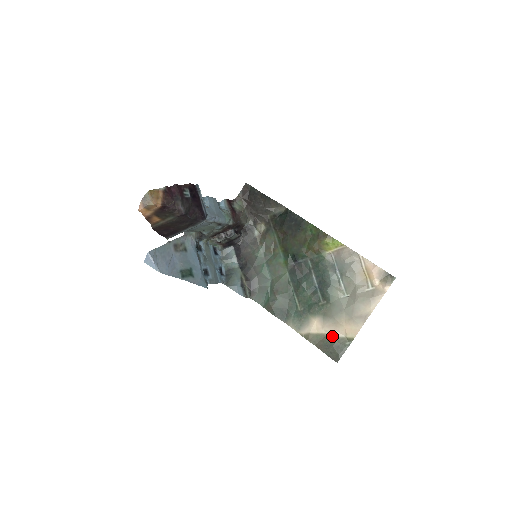
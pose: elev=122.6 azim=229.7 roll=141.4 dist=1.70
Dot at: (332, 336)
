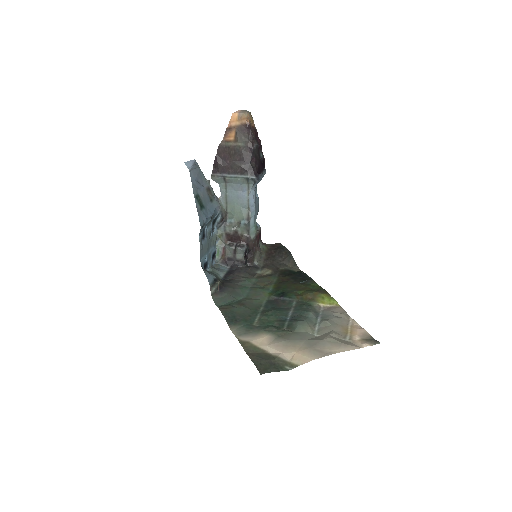
Dot at: (273, 355)
